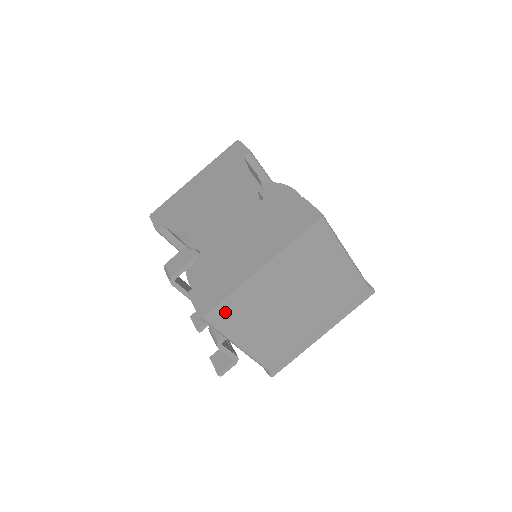
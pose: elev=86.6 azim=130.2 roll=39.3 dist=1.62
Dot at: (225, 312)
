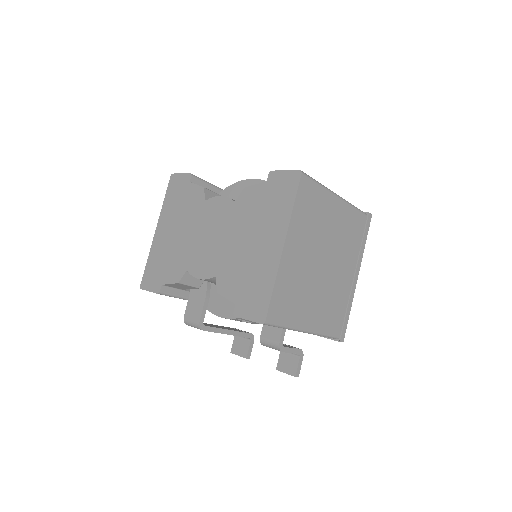
Dot at: (279, 305)
